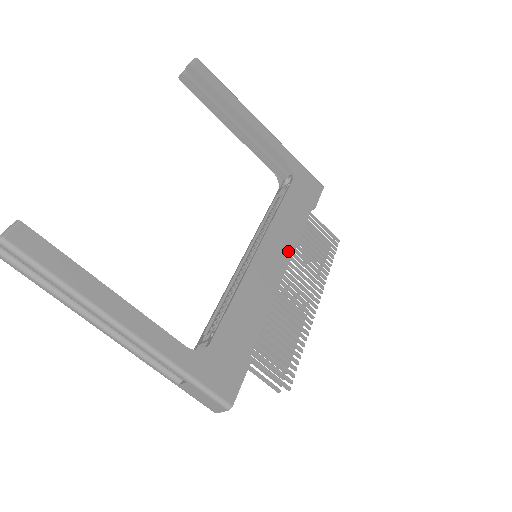
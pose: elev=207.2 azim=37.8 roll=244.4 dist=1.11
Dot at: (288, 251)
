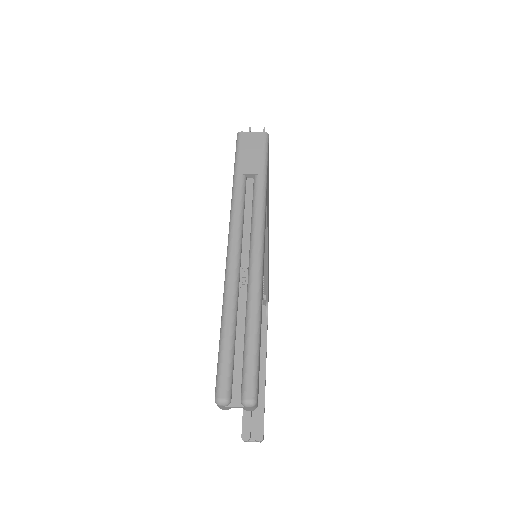
Dot at: occluded
